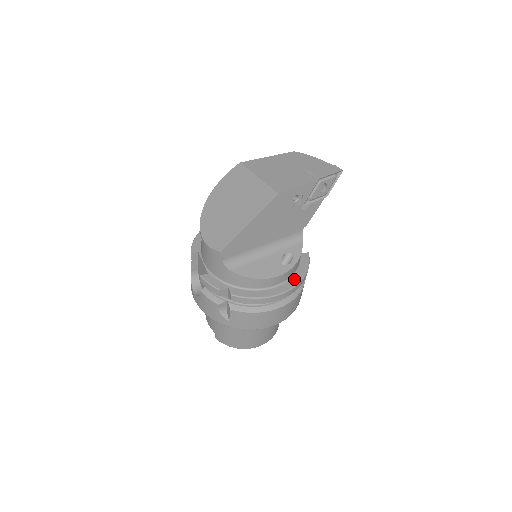
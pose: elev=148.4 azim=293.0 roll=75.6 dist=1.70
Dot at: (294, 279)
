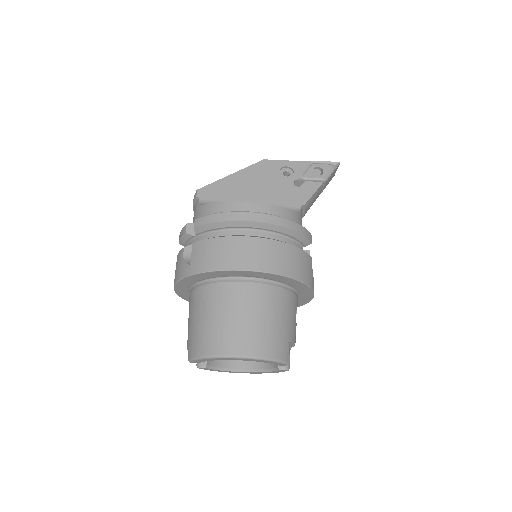
Dot at: occluded
